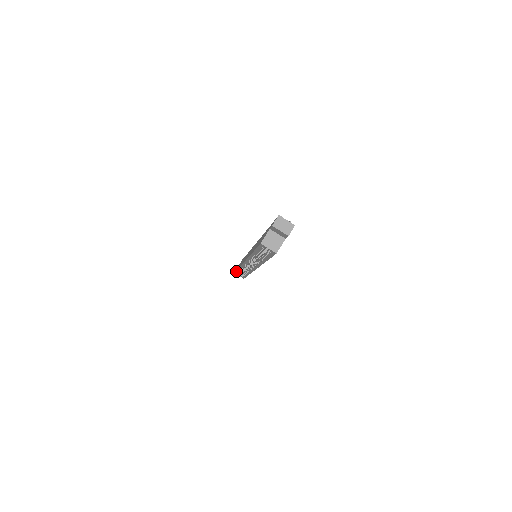
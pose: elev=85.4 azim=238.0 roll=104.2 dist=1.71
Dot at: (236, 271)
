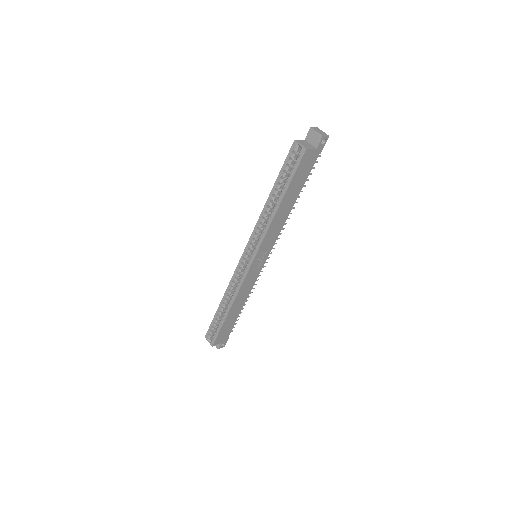
Dot at: (212, 322)
